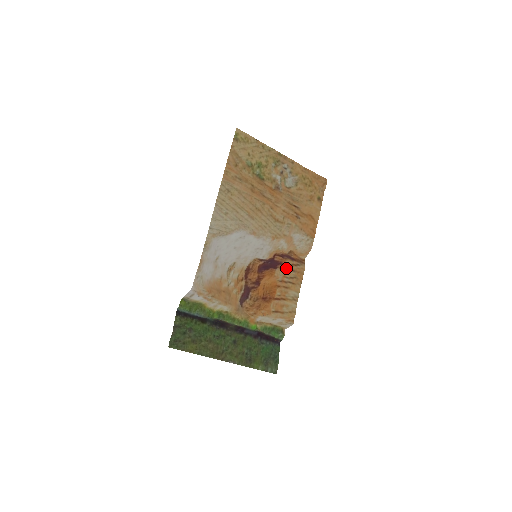
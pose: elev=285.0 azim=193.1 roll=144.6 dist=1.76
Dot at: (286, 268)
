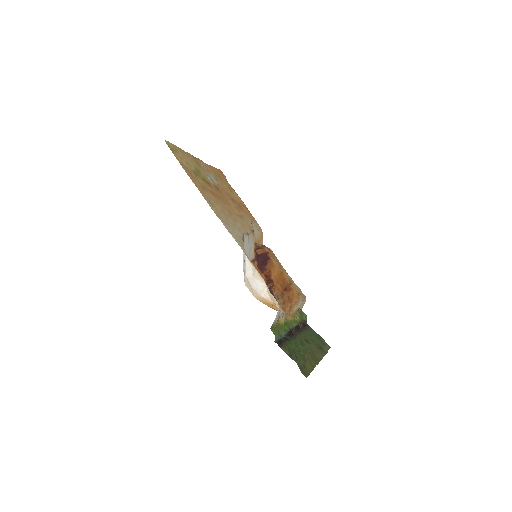
Dot at: (271, 255)
